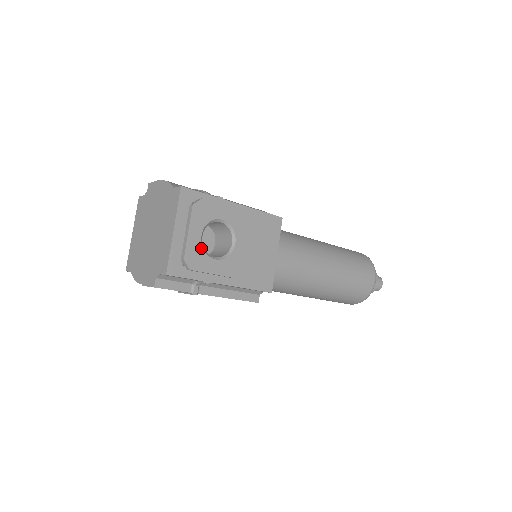
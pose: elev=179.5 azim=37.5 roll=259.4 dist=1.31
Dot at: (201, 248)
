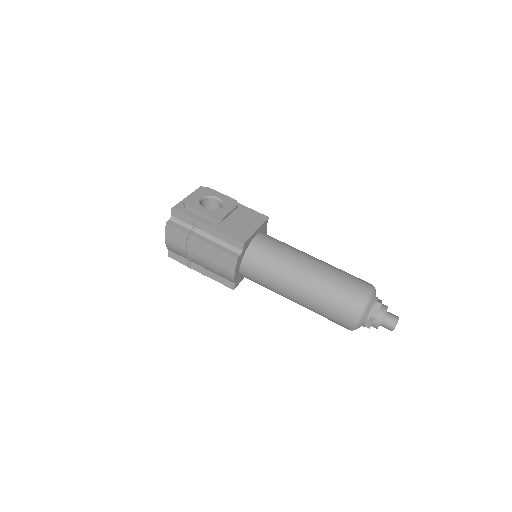
Dot at: (198, 202)
